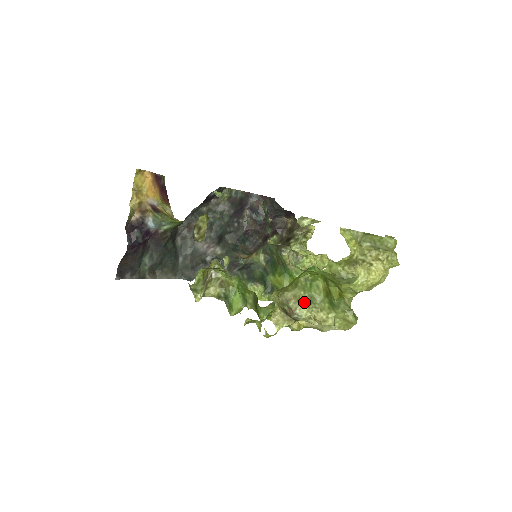
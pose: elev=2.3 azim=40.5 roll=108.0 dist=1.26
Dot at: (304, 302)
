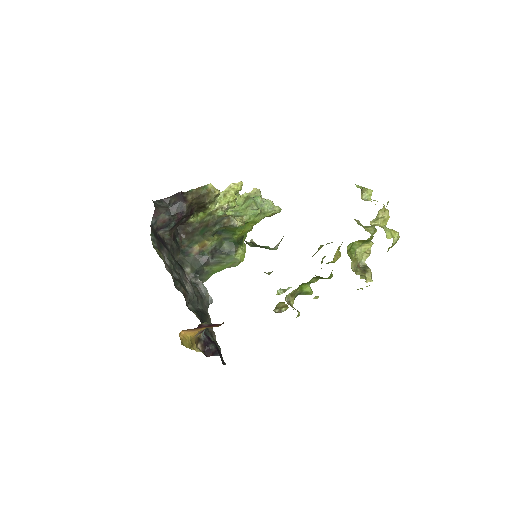
Dot at: (357, 256)
